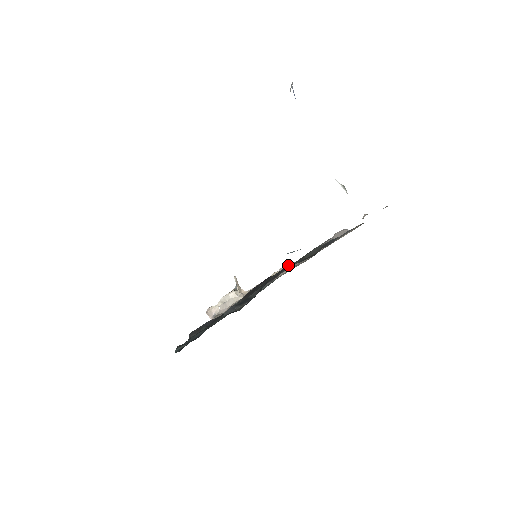
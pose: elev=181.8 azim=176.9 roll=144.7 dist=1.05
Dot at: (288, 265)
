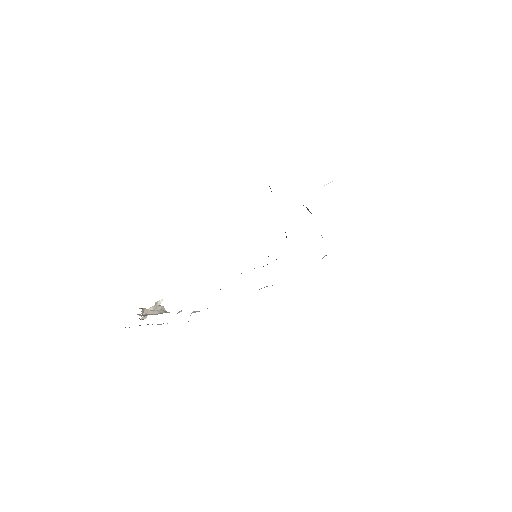
Dot at: occluded
